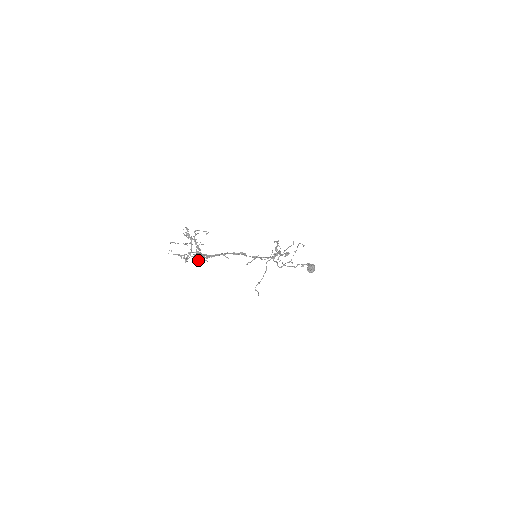
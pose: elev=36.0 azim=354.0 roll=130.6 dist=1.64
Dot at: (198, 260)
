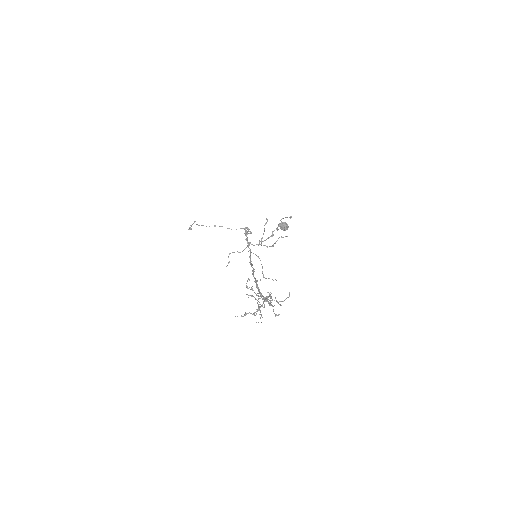
Dot at: (270, 305)
